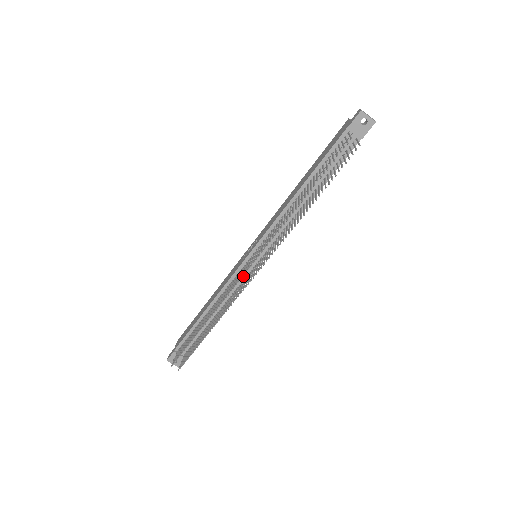
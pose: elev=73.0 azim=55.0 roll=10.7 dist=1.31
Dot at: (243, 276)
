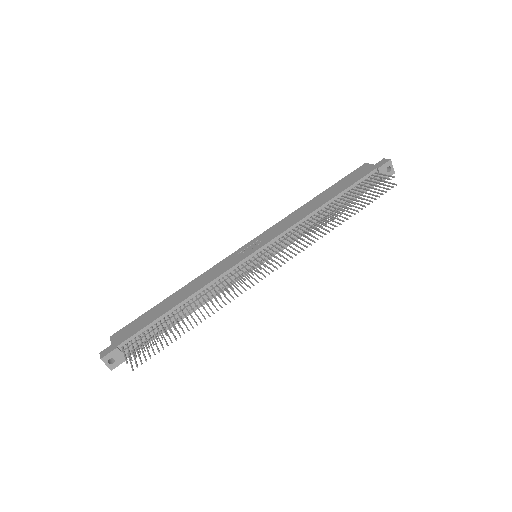
Dot at: occluded
